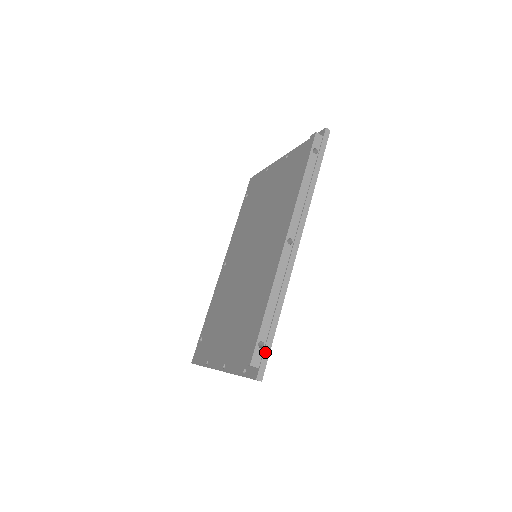
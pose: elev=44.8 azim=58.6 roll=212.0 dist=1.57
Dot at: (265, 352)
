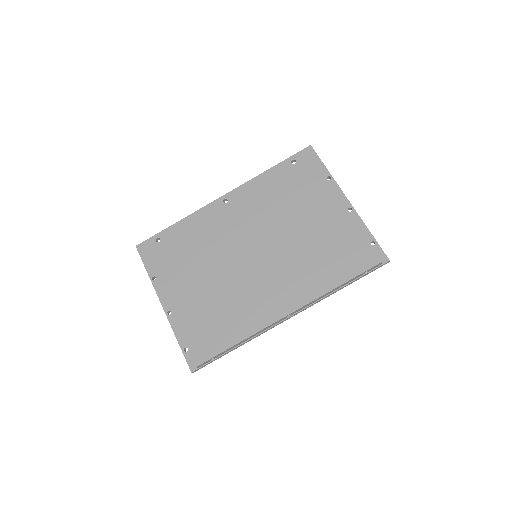
Dot at: (210, 362)
